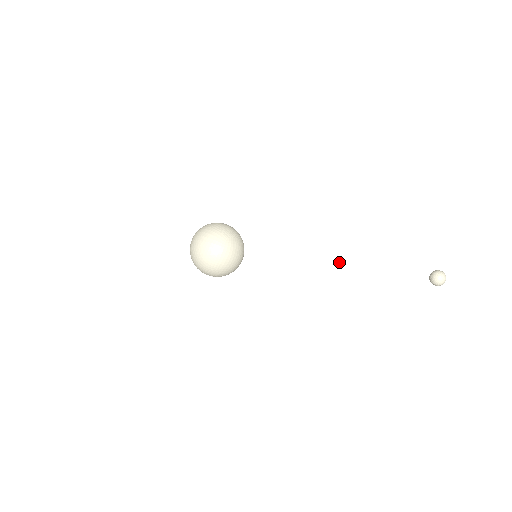
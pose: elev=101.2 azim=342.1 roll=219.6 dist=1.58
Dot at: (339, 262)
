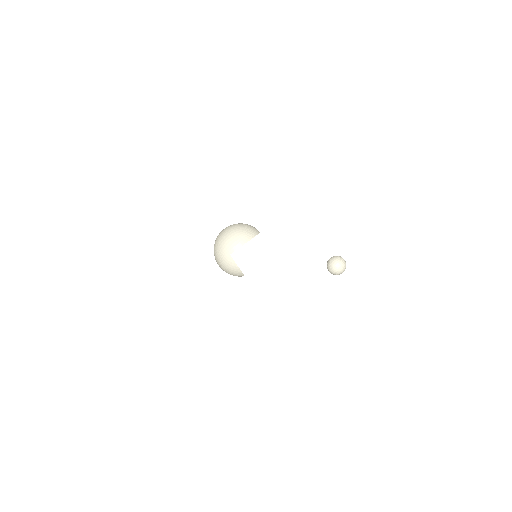
Dot at: (292, 257)
